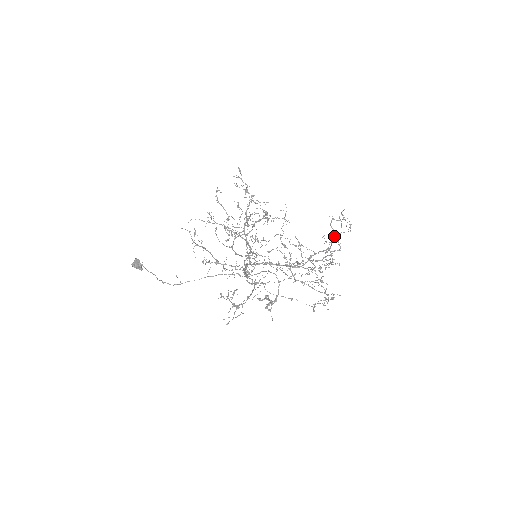
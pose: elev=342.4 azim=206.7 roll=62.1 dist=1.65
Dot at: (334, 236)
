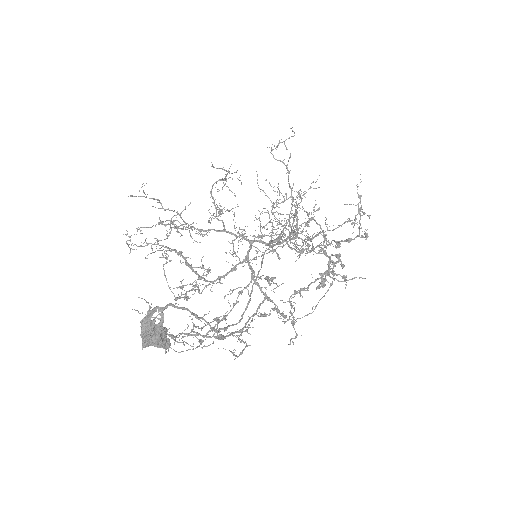
Dot at: (287, 168)
